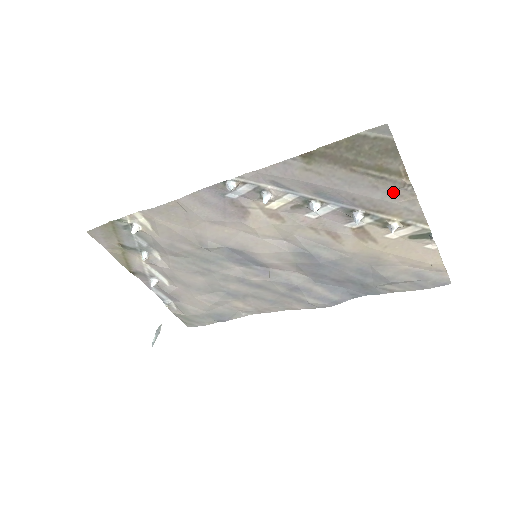
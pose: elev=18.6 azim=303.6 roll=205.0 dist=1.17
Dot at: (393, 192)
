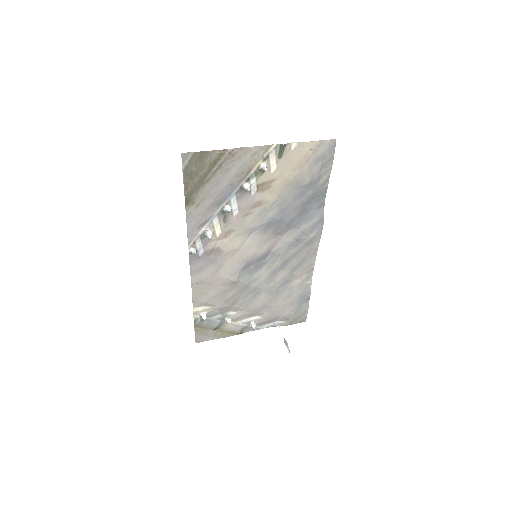
Dot at: (235, 161)
